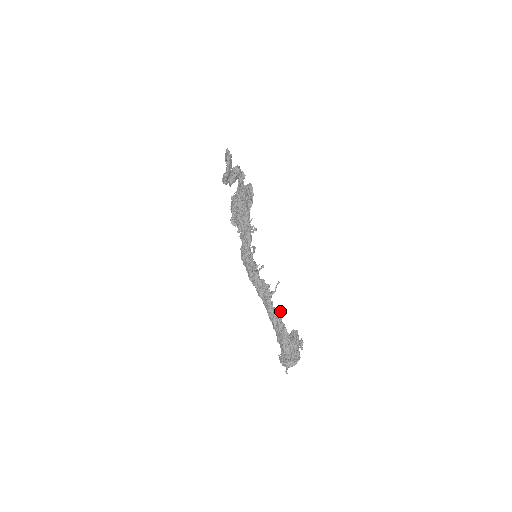
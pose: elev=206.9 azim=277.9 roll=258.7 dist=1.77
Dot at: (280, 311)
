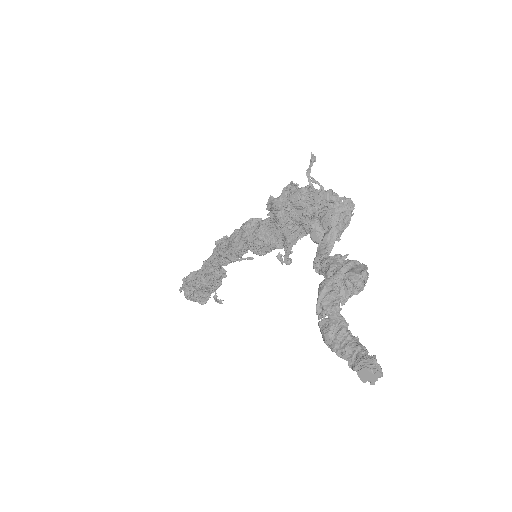
Dot at: (225, 273)
